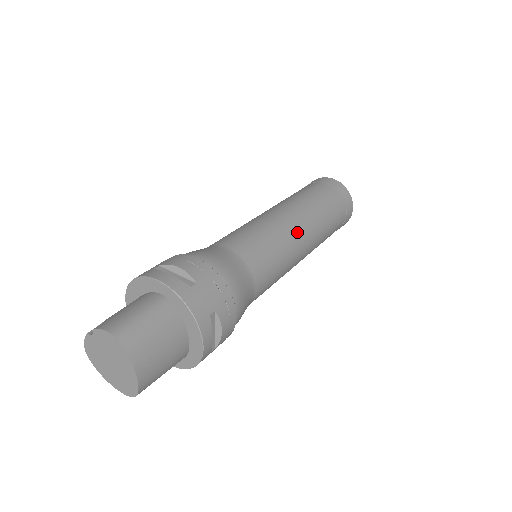
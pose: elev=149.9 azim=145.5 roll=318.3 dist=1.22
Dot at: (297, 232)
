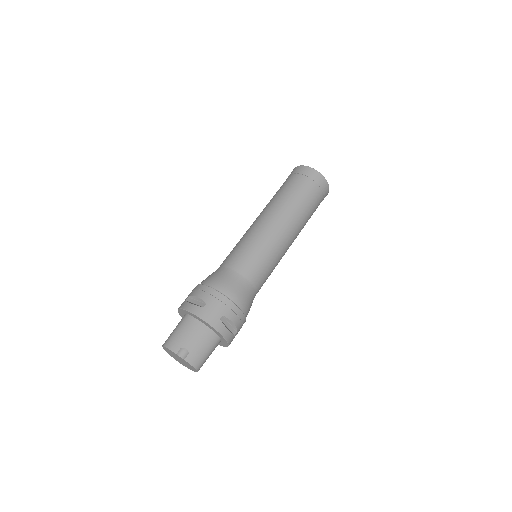
Dot at: occluded
